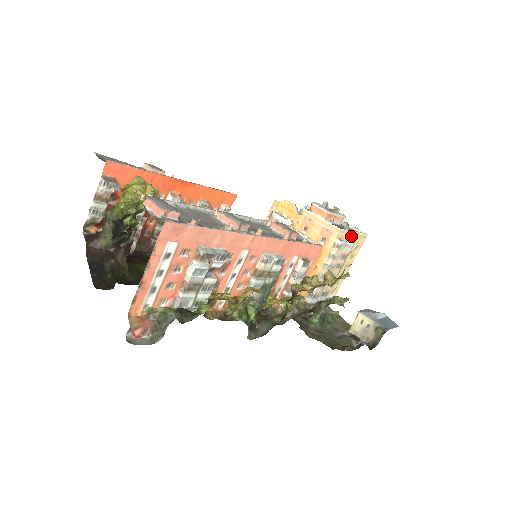
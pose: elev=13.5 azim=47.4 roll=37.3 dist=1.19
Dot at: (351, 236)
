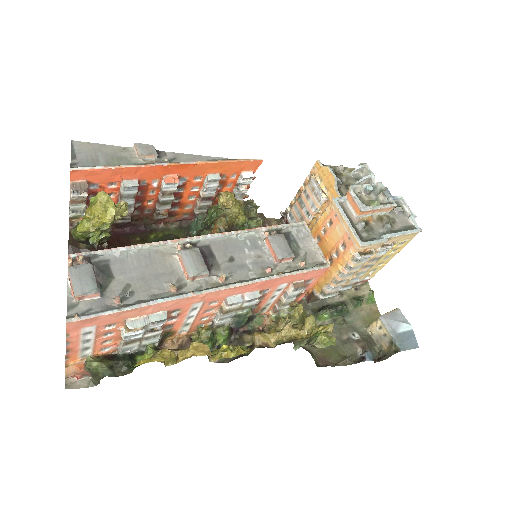
Dot at: (388, 239)
